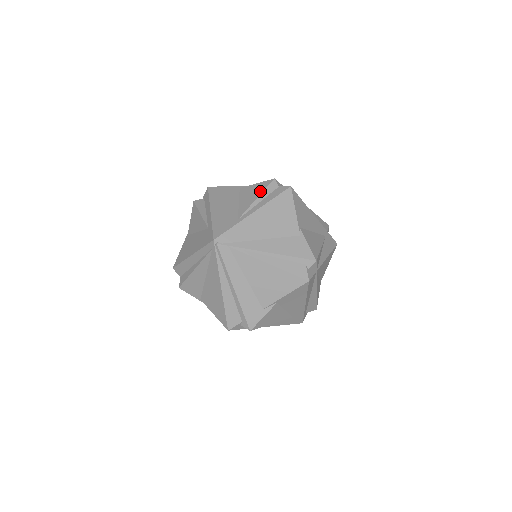
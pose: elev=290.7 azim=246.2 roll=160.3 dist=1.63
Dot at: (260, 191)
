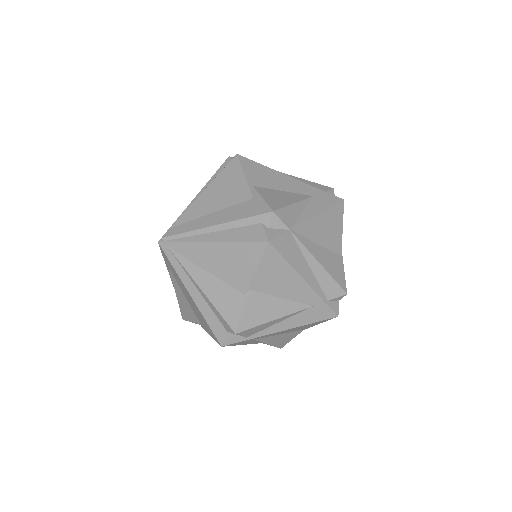
Dot at: occluded
